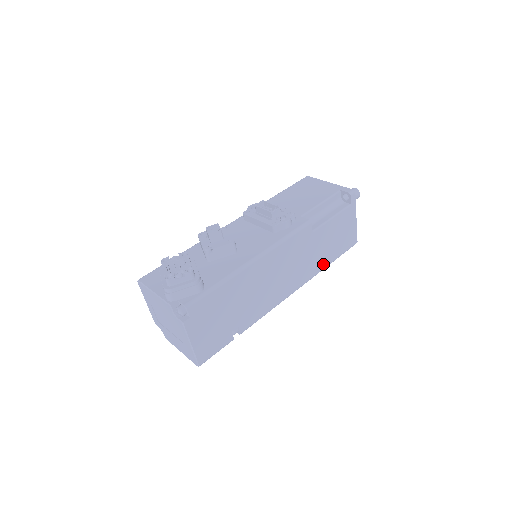
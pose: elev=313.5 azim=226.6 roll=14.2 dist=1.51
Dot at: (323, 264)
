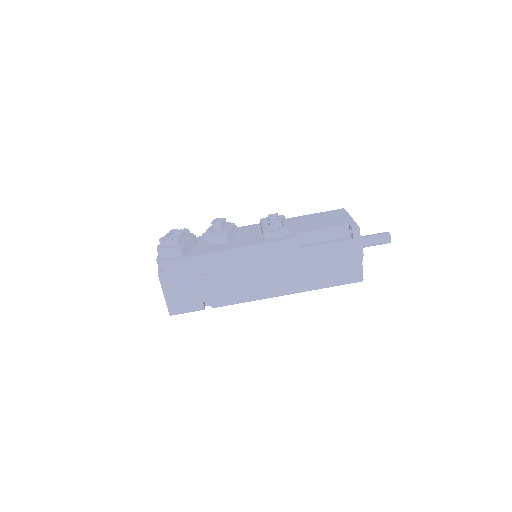
Dot at: (313, 285)
